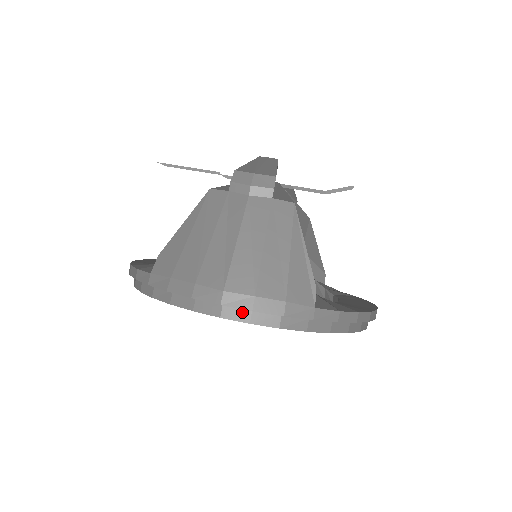
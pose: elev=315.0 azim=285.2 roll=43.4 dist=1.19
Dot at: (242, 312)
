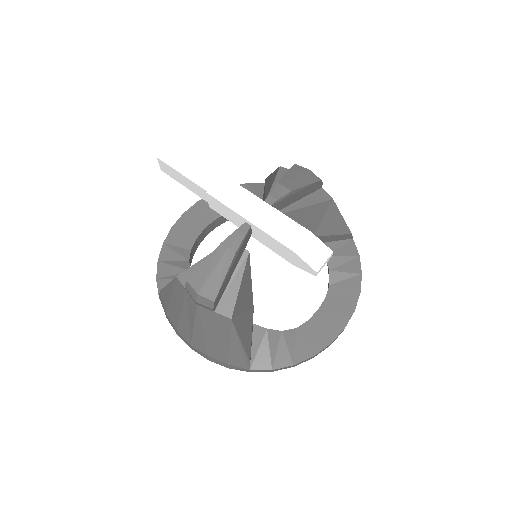
Dot at: occluded
